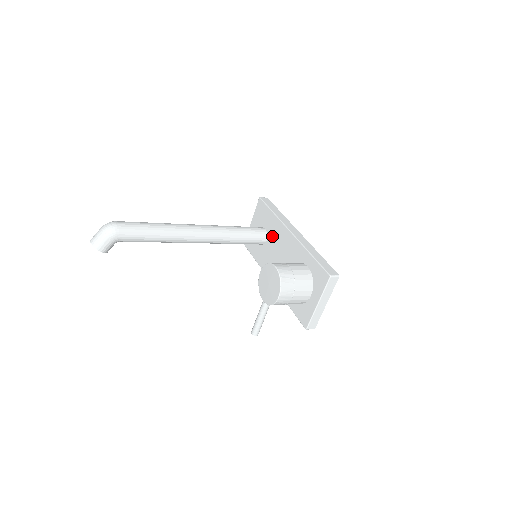
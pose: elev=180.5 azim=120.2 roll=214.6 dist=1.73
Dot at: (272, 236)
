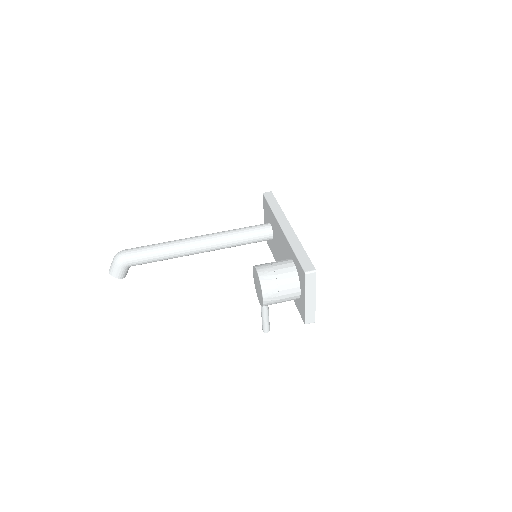
Dot at: (274, 231)
